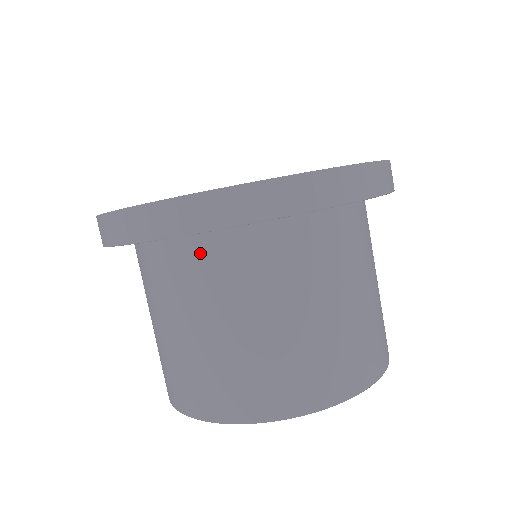
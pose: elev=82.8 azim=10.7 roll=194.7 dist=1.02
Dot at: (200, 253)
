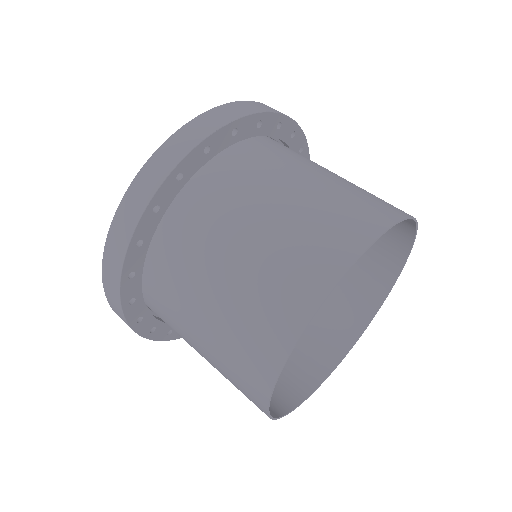
Dot at: (250, 153)
